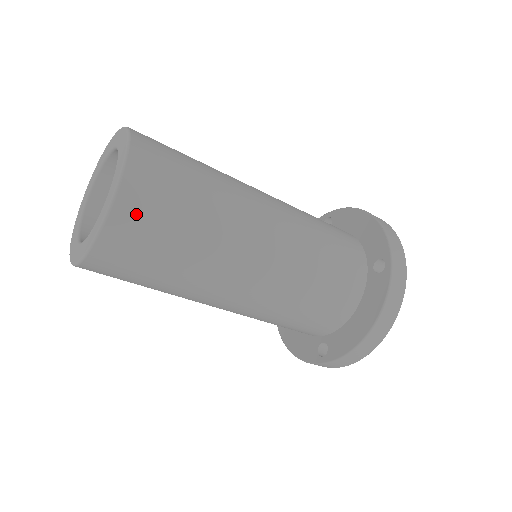
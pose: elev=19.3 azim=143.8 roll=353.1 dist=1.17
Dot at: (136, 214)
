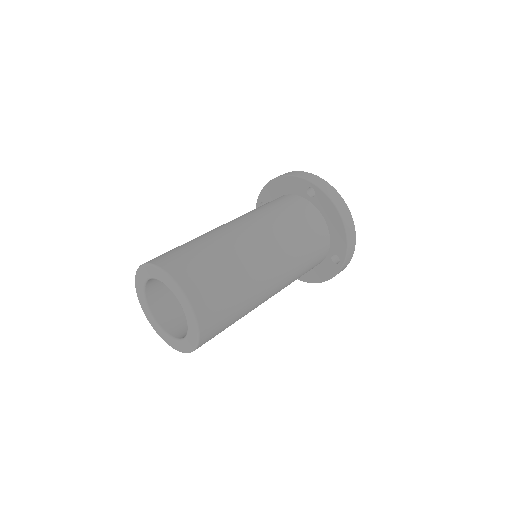
Dot at: (198, 288)
